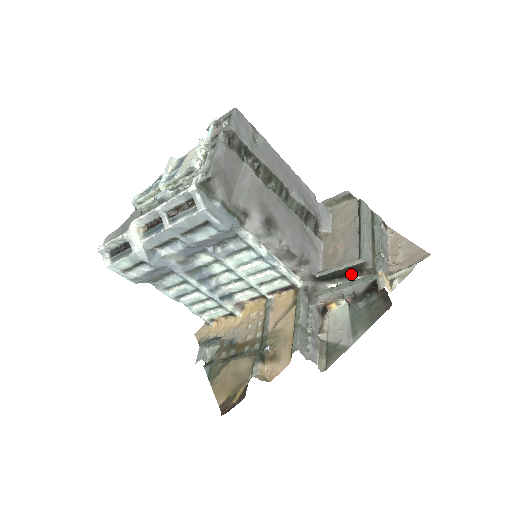
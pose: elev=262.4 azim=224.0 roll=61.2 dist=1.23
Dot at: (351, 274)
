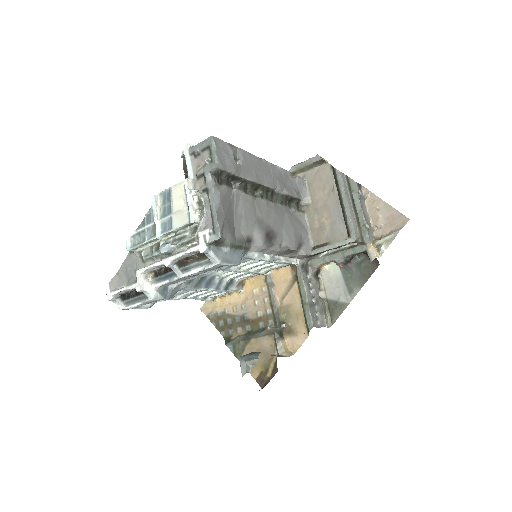
Dot at: occluded
